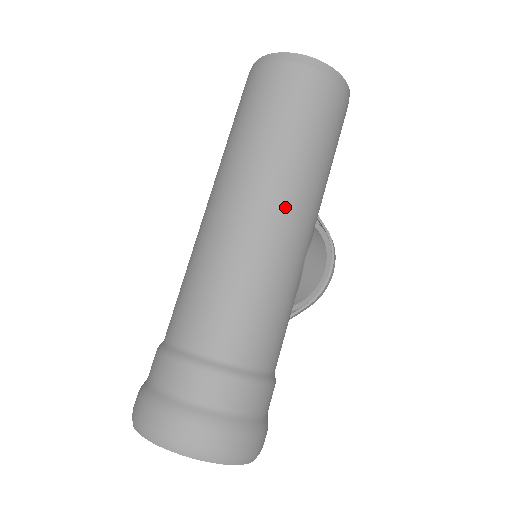
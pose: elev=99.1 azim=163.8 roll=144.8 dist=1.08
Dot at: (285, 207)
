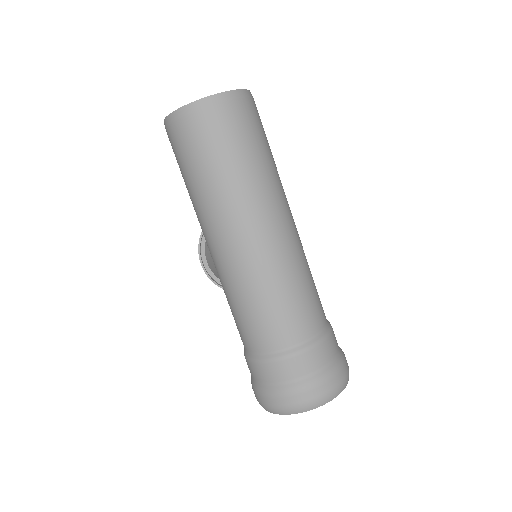
Dot at: (290, 211)
